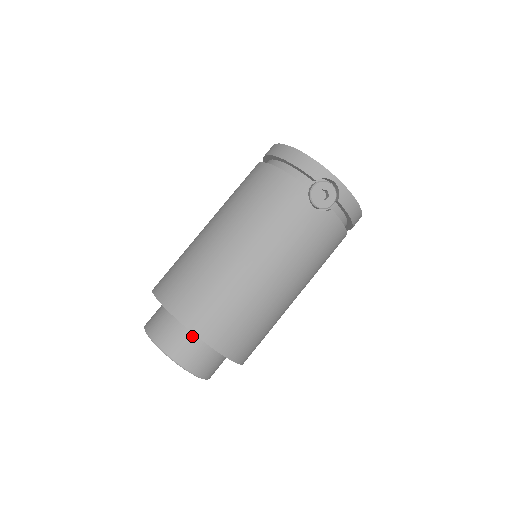
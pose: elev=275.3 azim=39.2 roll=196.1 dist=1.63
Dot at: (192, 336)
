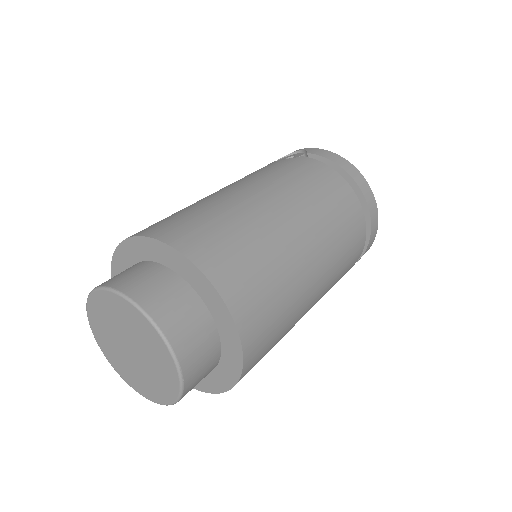
Dot at: (134, 266)
